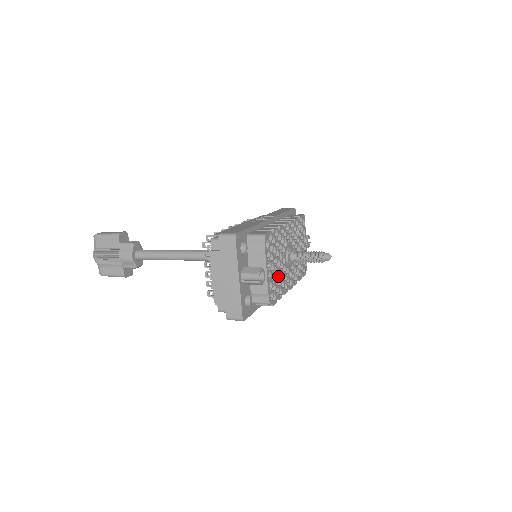
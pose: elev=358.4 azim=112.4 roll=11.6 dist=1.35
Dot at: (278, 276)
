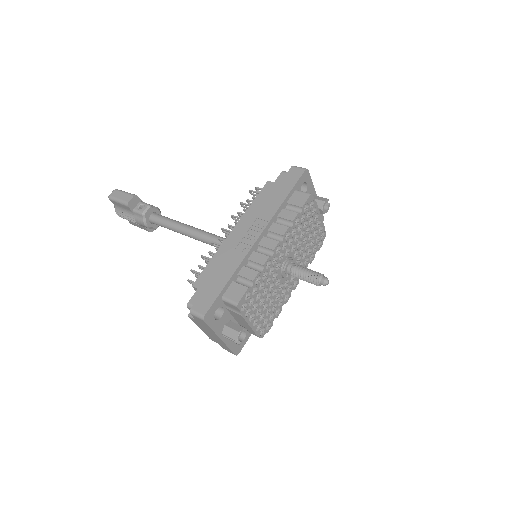
Dot at: (271, 302)
